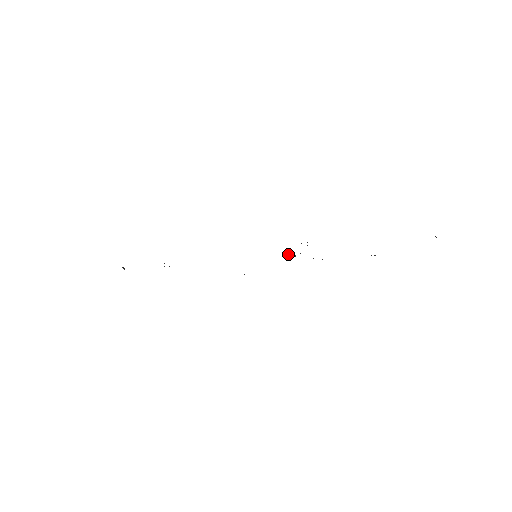
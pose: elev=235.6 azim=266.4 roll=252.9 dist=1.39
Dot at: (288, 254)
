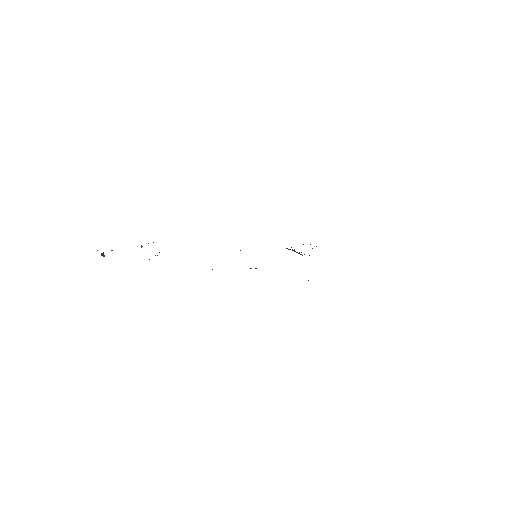
Dot at: (286, 248)
